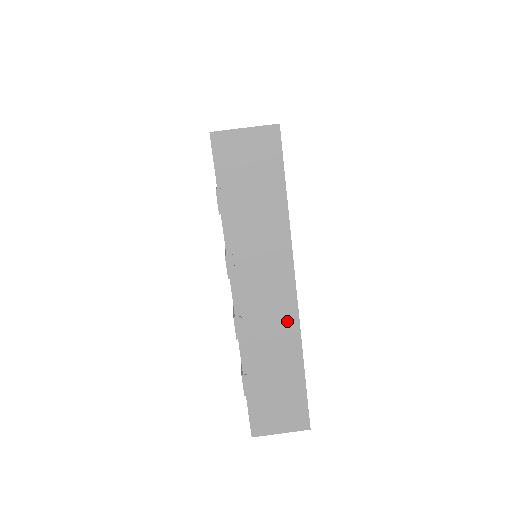
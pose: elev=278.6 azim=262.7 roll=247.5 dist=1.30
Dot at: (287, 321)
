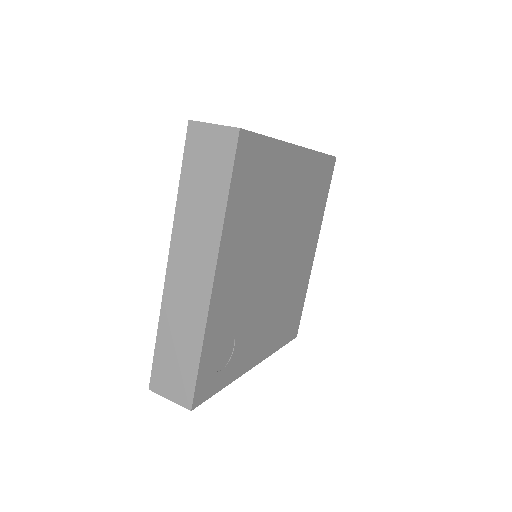
Dot at: occluded
